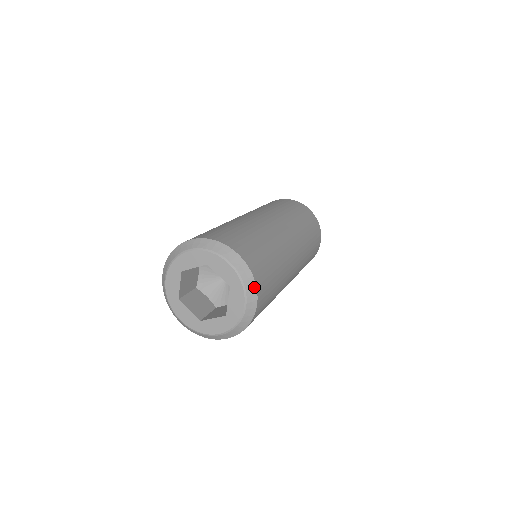
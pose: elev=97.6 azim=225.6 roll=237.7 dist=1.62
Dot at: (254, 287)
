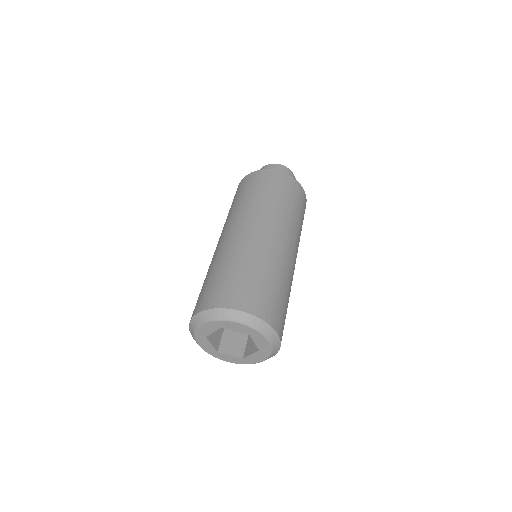
Dot at: (267, 326)
